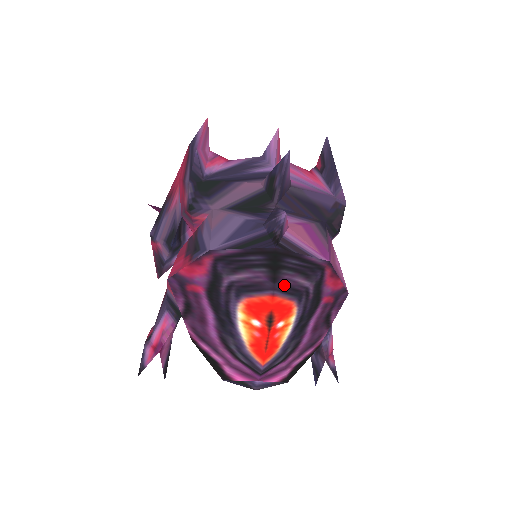
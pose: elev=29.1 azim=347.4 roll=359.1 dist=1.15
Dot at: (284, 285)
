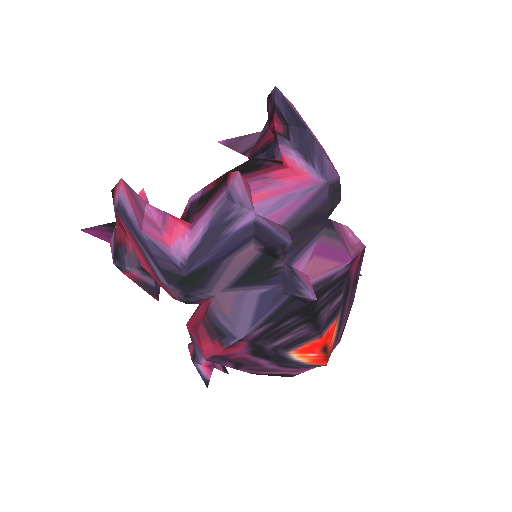
Dot at: (326, 321)
